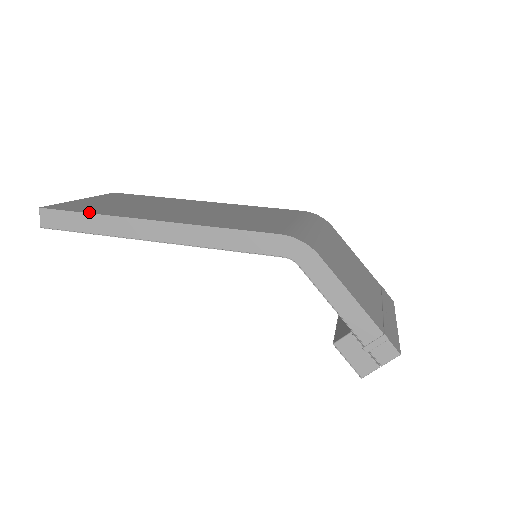
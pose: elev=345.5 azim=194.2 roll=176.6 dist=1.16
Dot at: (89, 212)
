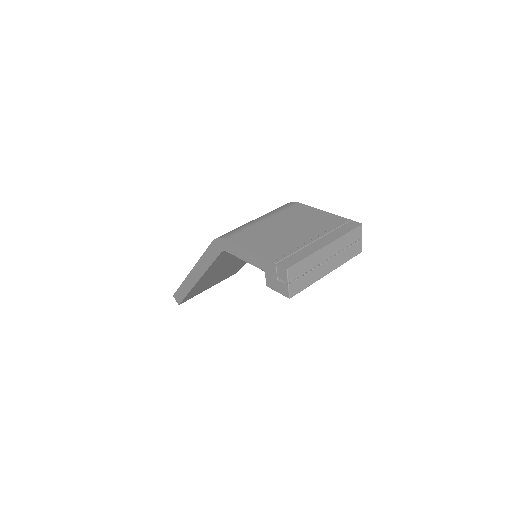
Dot at: occluded
